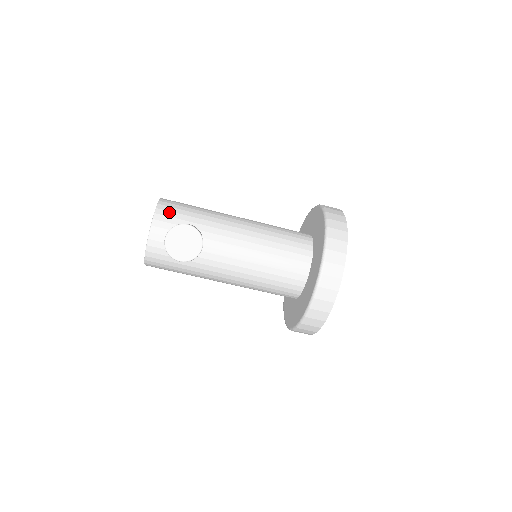
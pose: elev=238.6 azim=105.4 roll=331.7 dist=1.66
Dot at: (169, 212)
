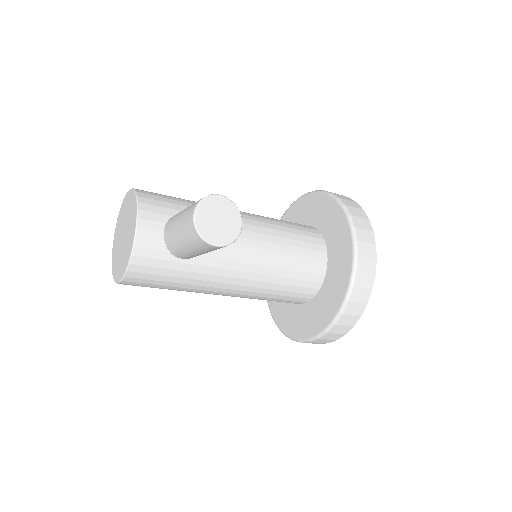
Dot at: (155, 201)
